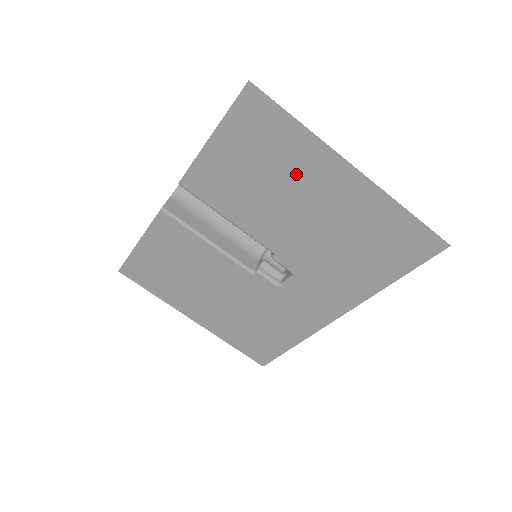
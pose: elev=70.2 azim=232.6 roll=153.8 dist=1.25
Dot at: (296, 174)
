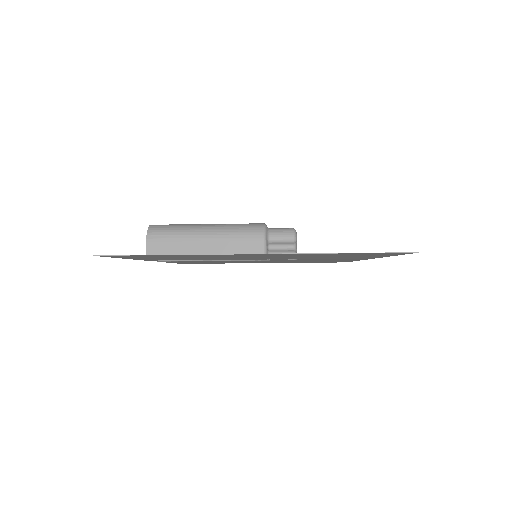
Dot at: occluded
